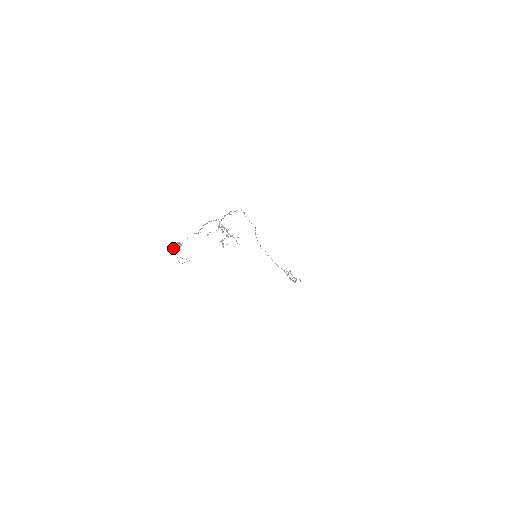
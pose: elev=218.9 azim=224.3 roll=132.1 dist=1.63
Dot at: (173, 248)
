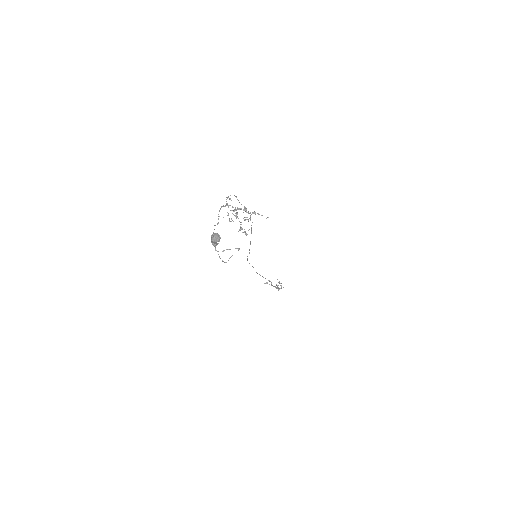
Dot at: (212, 242)
